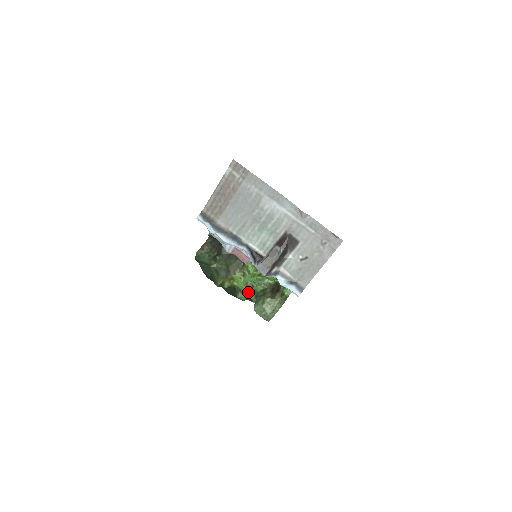
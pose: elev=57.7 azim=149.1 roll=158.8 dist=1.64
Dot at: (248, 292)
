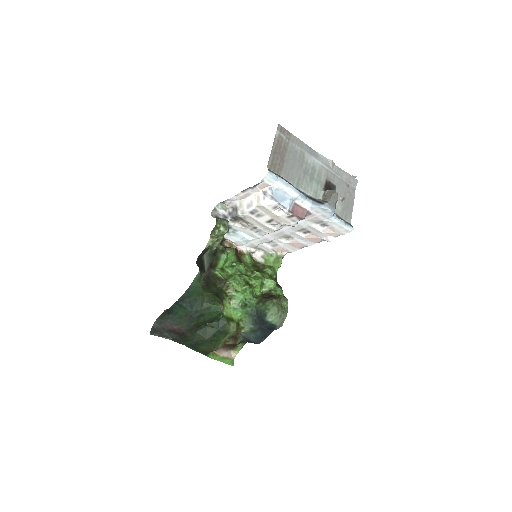
Dot at: (238, 318)
